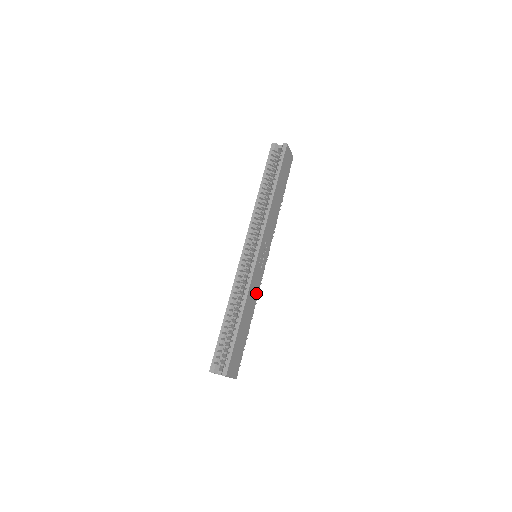
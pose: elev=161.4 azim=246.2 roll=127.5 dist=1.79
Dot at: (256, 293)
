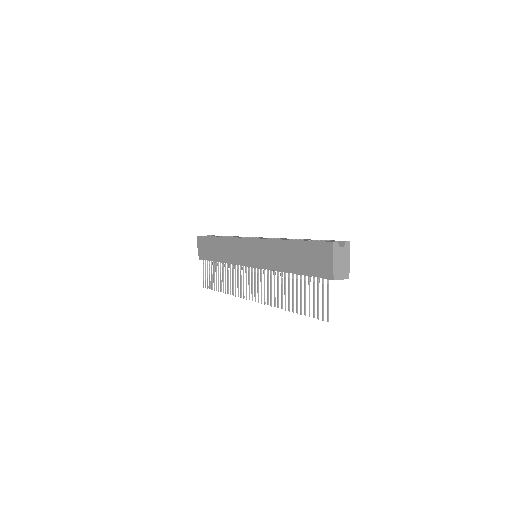
Dot at: occluded
